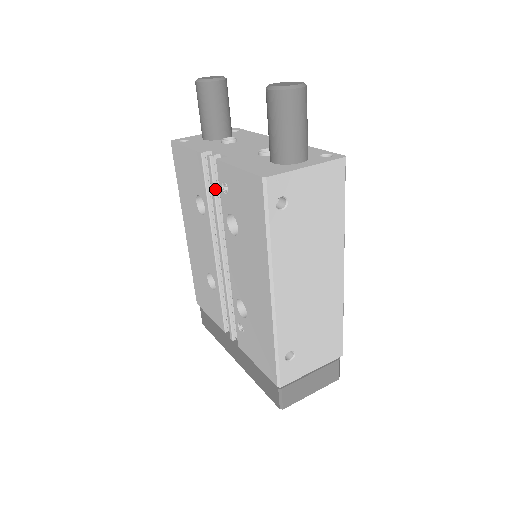
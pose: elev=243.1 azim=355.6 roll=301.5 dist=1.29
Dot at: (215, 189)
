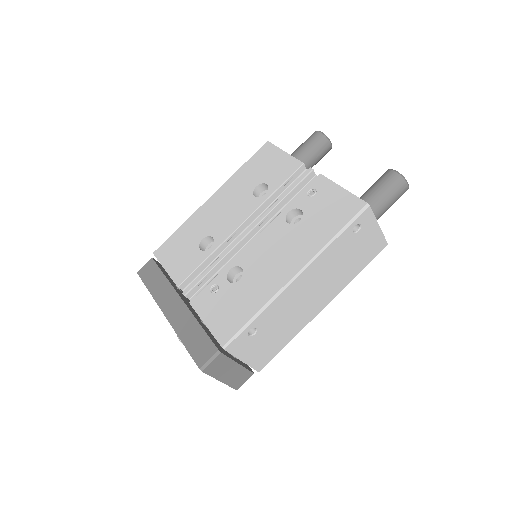
Dot at: (294, 189)
